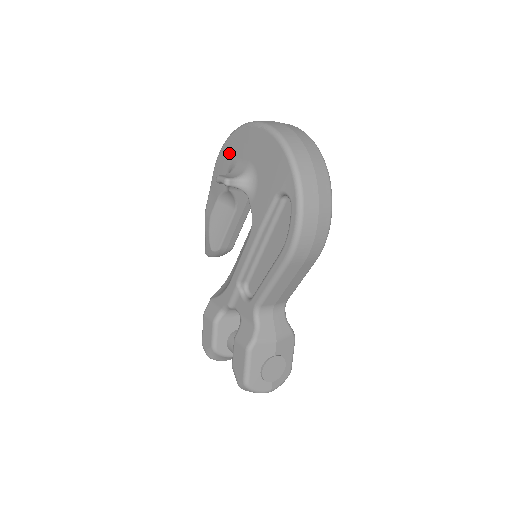
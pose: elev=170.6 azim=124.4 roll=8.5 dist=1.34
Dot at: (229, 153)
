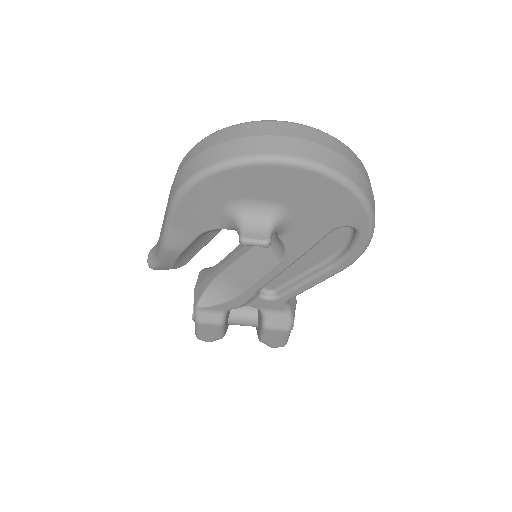
Dot at: (219, 192)
